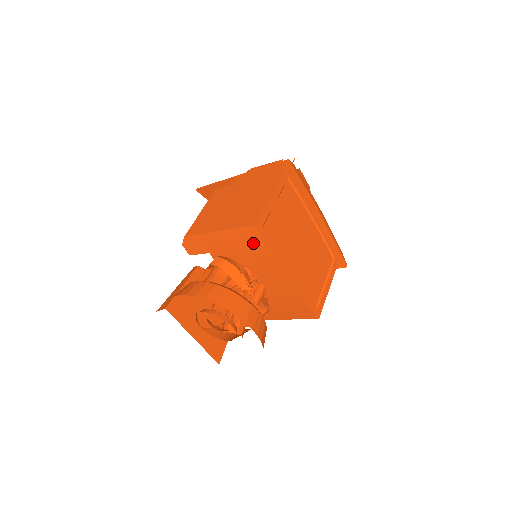
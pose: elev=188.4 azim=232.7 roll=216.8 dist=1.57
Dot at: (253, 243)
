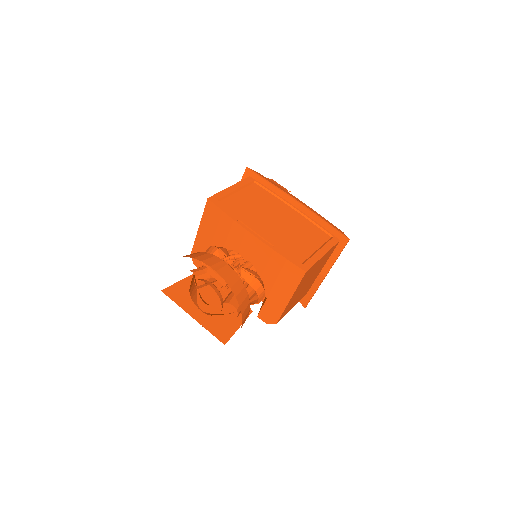
Dot at: (216, 217)
